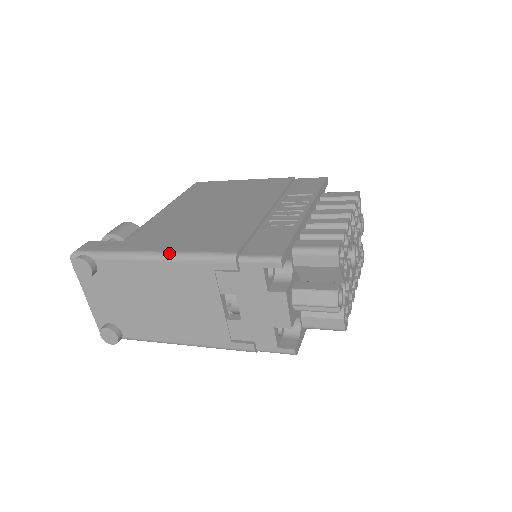
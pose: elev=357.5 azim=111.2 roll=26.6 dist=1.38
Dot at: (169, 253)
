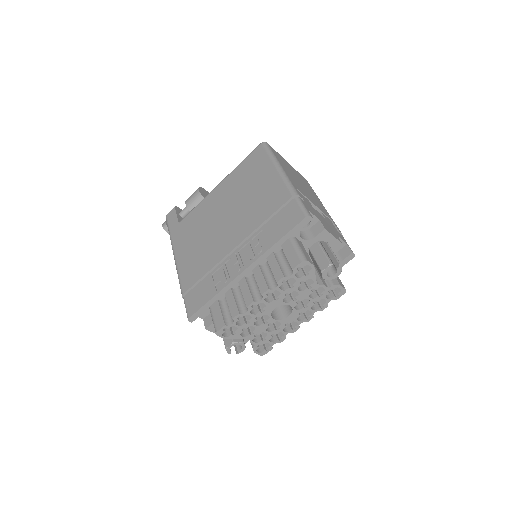
Dot at: (175, 261)
